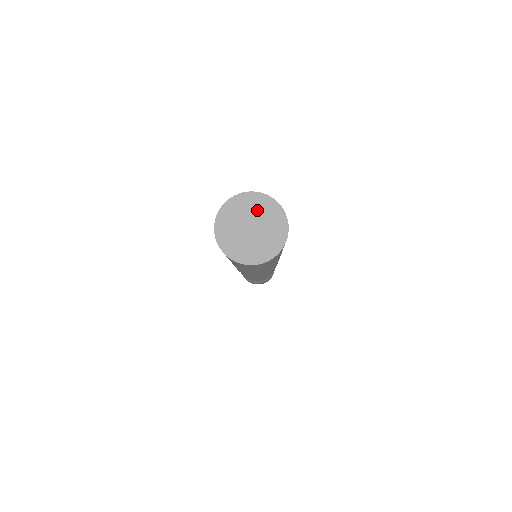
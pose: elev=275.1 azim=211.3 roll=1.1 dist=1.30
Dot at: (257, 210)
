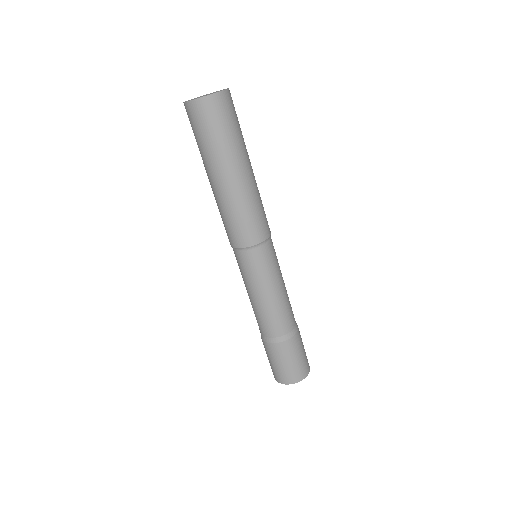
Dot at: occluded
